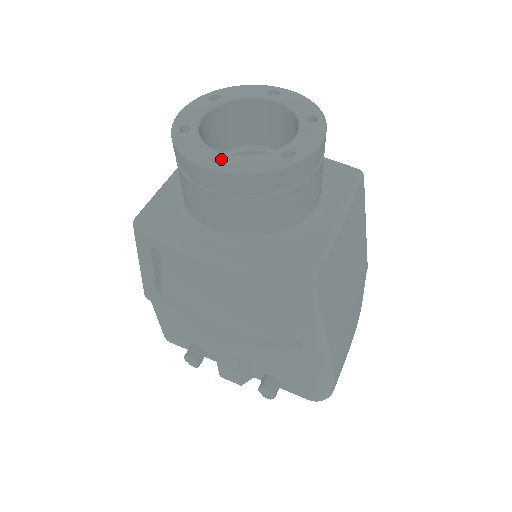
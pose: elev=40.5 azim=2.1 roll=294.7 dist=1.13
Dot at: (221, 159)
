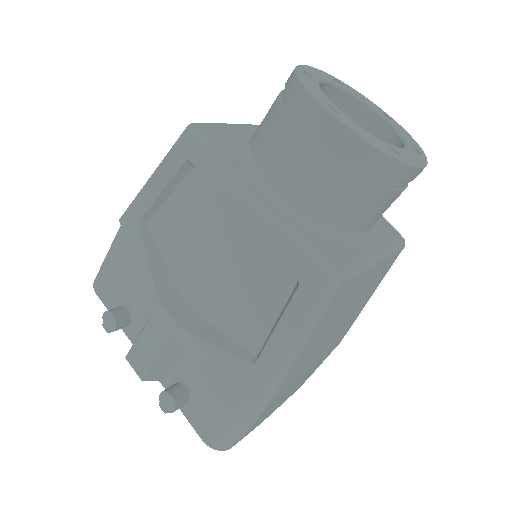
Dot at: (335, 111)
